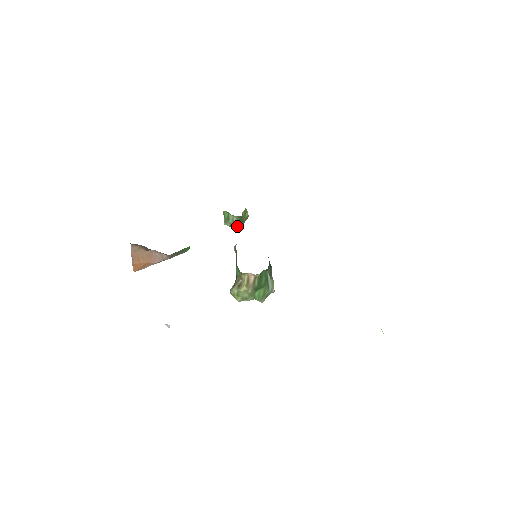
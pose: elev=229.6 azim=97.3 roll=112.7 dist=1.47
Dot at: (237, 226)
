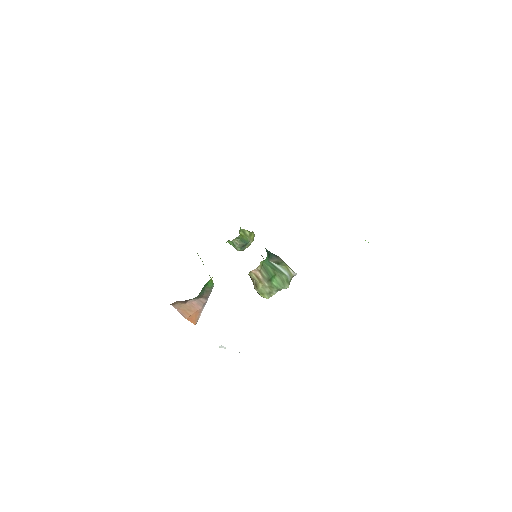
Dot at: (248, 246)
